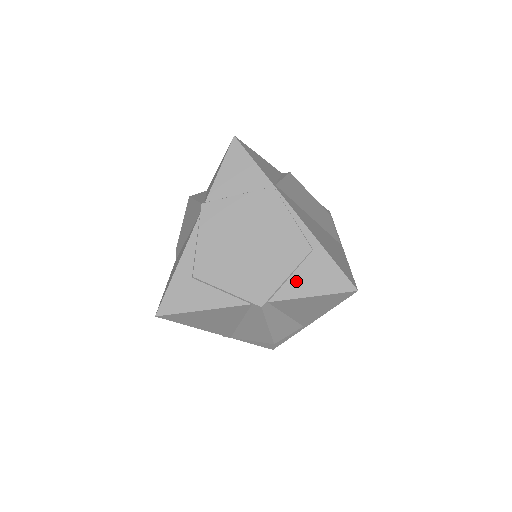
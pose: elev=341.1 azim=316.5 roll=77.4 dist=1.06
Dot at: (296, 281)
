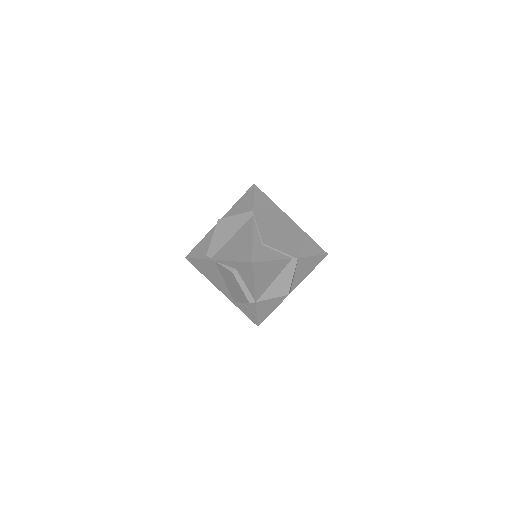
Dot at: (305, 249)
